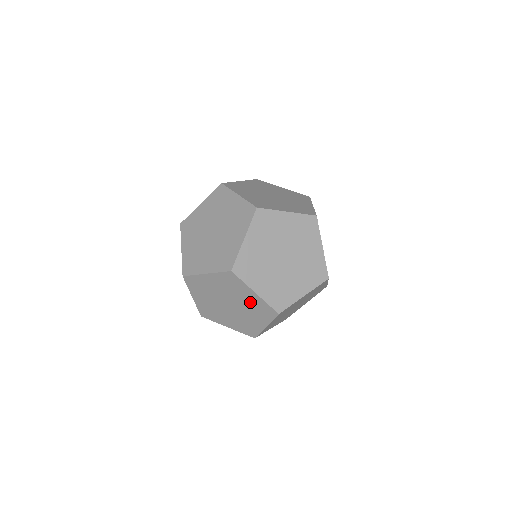
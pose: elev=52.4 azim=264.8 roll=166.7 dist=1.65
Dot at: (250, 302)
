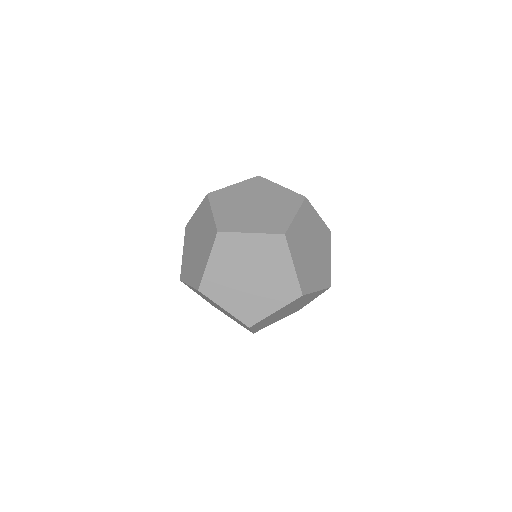
Dot at: occluded
